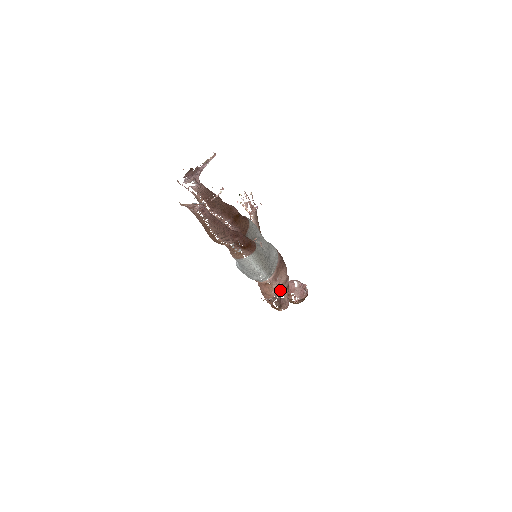
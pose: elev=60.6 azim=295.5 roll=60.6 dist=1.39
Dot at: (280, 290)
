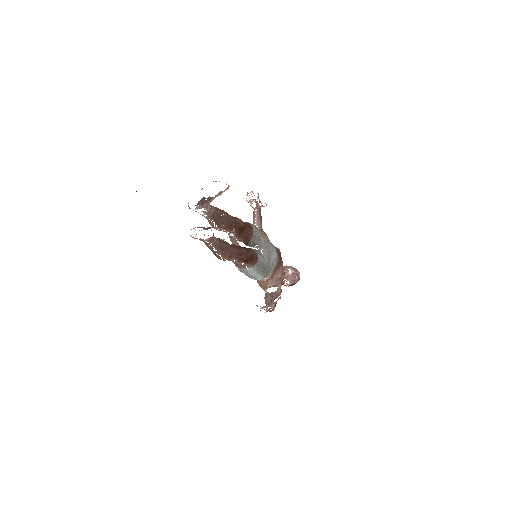
Dot at: (275, 284)
